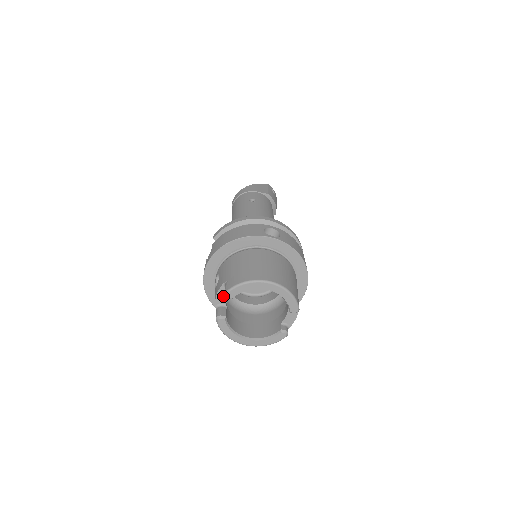
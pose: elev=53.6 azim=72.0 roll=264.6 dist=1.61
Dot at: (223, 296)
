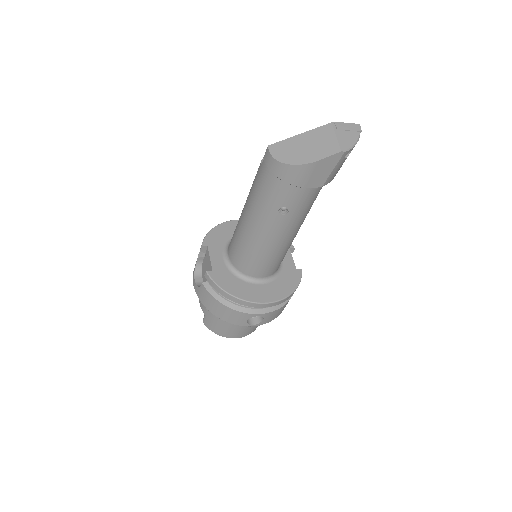
Dot at: occluded
